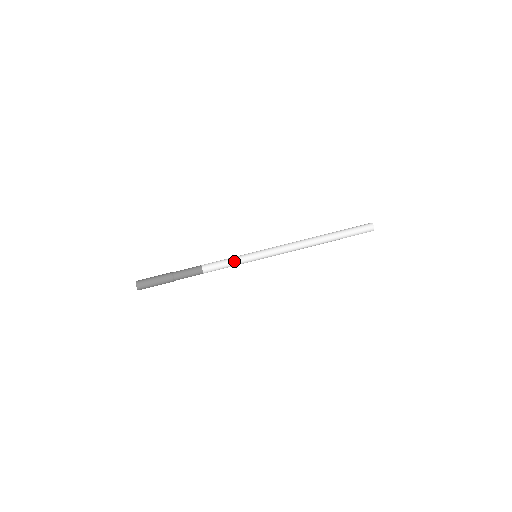
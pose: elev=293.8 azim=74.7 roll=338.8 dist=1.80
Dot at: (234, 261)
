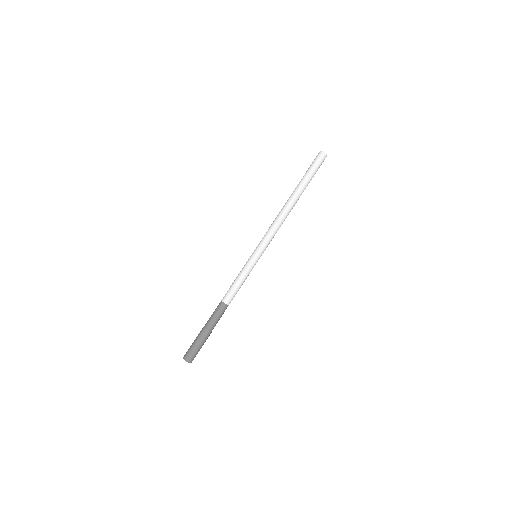
Dot at: (242, 274)
